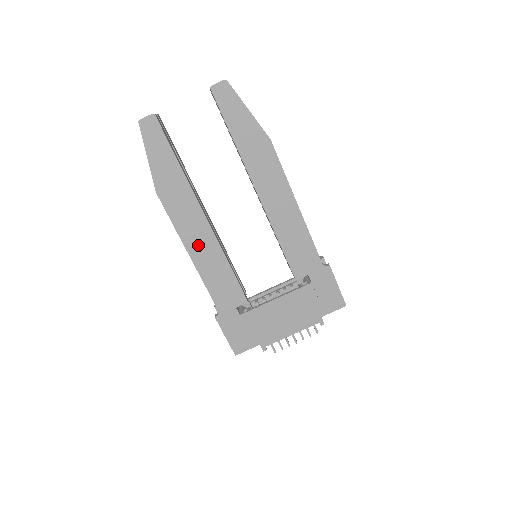
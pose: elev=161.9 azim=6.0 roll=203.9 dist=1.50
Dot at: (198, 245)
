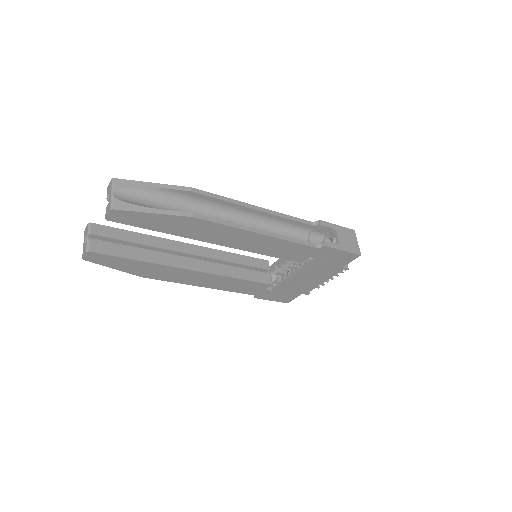
Dot at: (203, 281)
